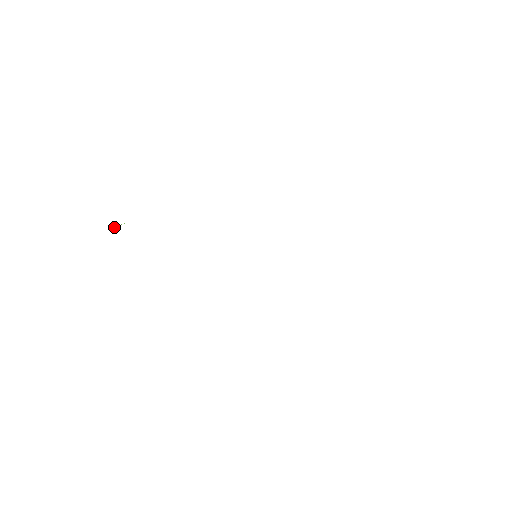
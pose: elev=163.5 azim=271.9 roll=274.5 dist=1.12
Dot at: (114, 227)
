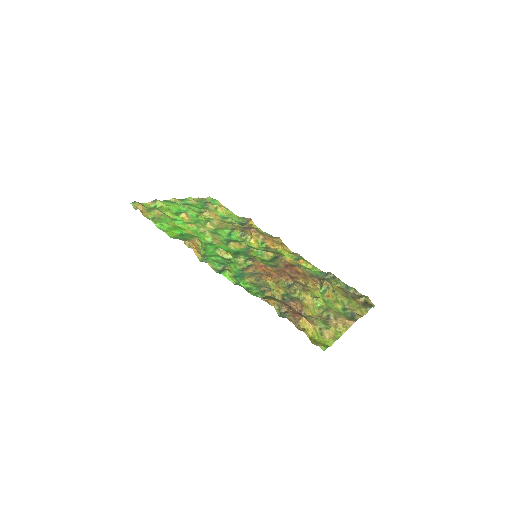
Dot at: (176, 214)
